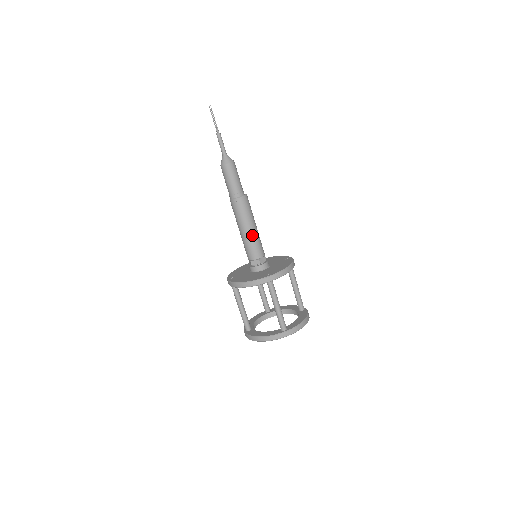
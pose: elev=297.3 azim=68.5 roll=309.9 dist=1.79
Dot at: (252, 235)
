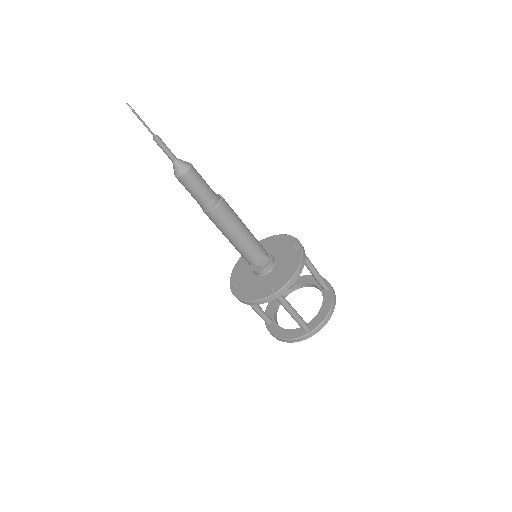
Dot at: (243, 243)
